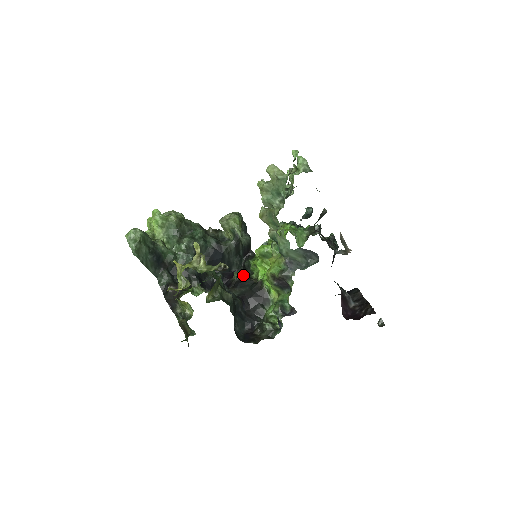
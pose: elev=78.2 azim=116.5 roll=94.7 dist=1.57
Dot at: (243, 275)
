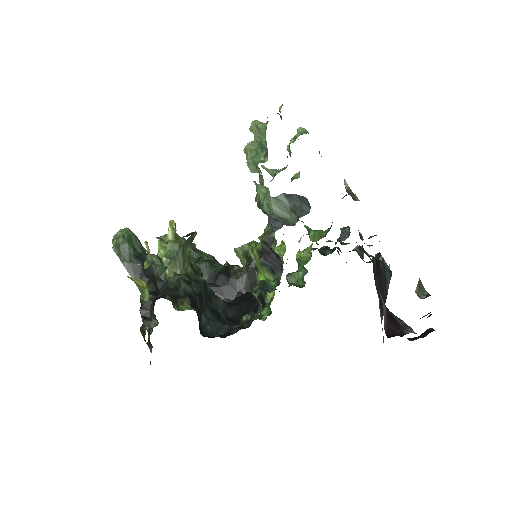
Dot at: occluded
